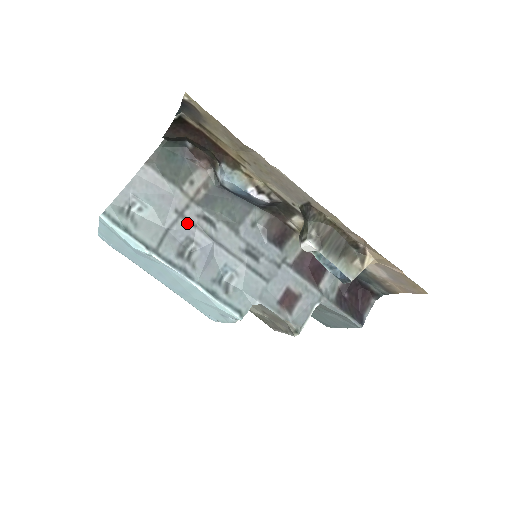
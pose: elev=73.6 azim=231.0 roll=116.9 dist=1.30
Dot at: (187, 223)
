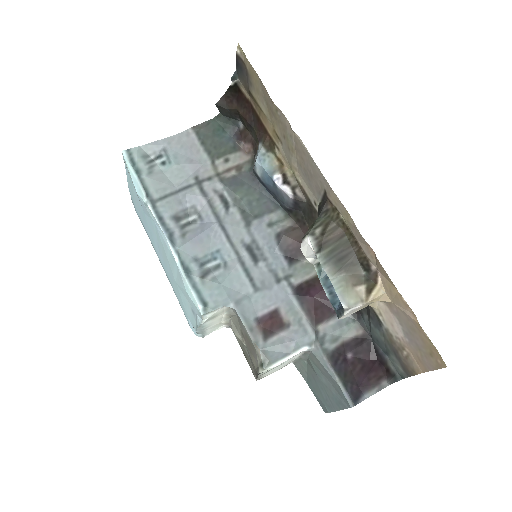
Dot at: (200, 193)
